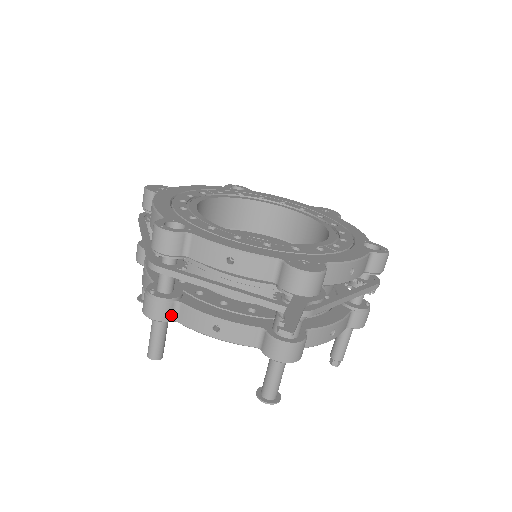
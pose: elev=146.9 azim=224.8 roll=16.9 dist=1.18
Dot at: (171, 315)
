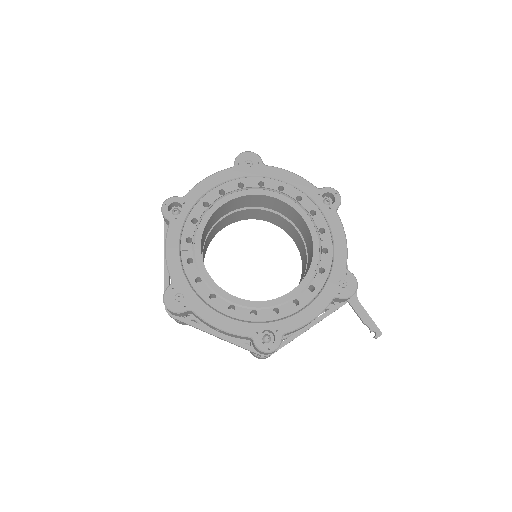
Dot at: occluded
